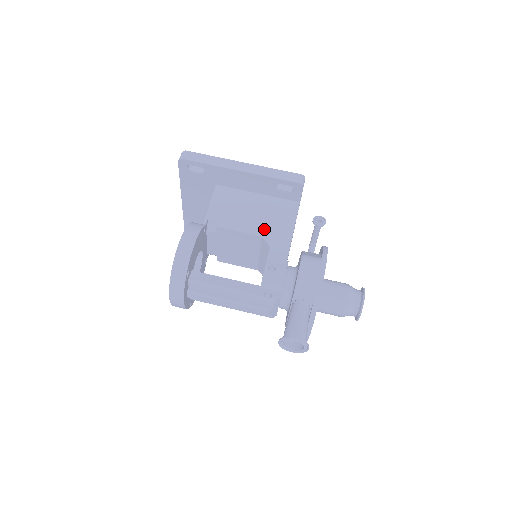
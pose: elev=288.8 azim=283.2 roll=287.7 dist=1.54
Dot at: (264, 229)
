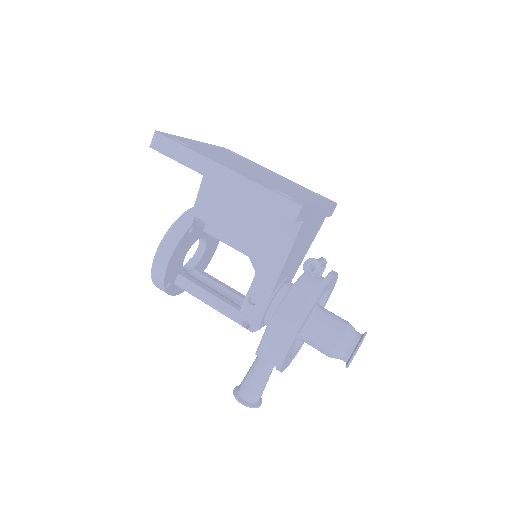
Dot at: (252, 248)
